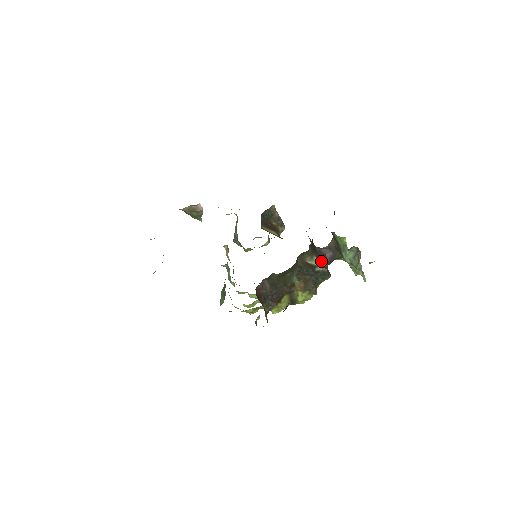
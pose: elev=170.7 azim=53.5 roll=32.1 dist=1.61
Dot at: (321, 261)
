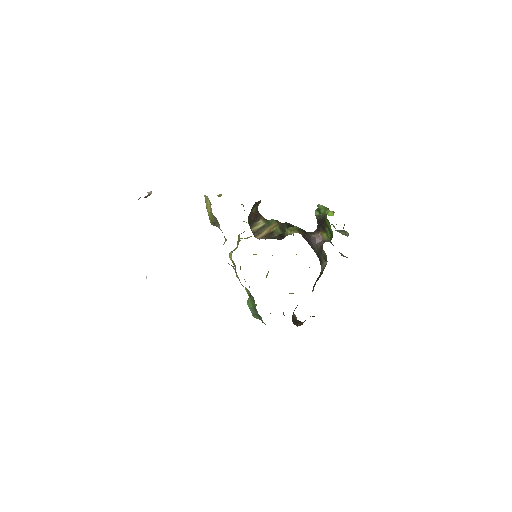
Dot at: (322, 258)
